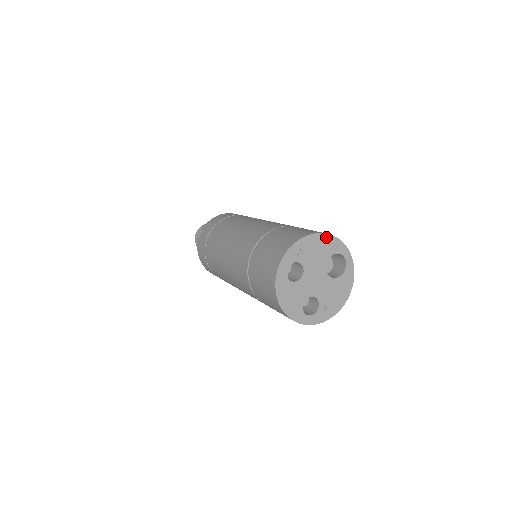
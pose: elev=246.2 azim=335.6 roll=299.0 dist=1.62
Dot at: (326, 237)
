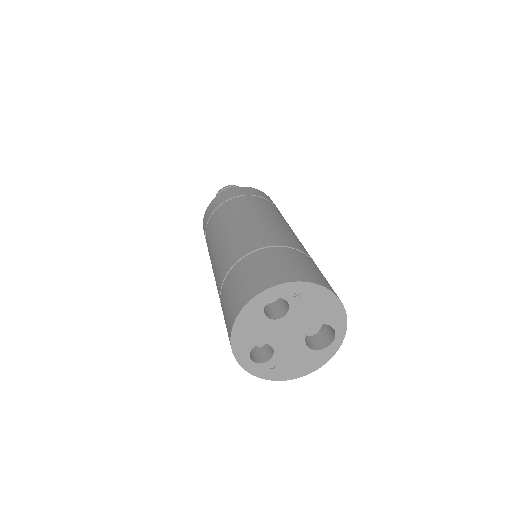
Dot at: (336, 302)
